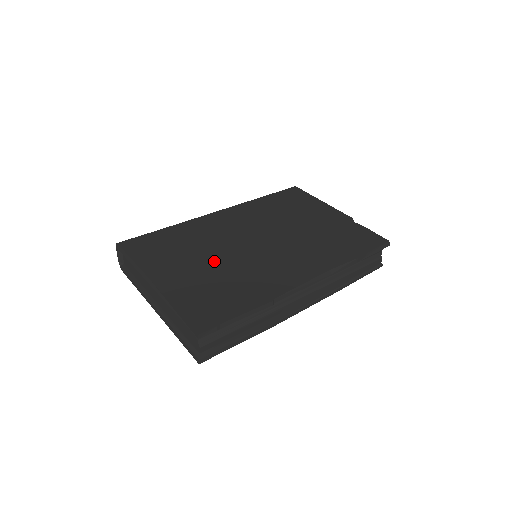
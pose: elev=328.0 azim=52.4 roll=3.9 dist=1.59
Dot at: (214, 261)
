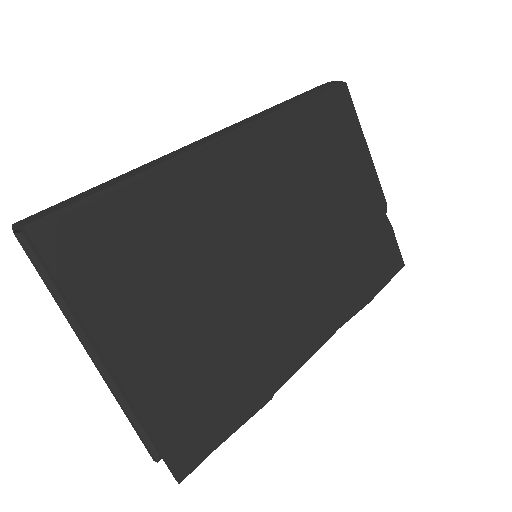
Dot at: (210, 307)
